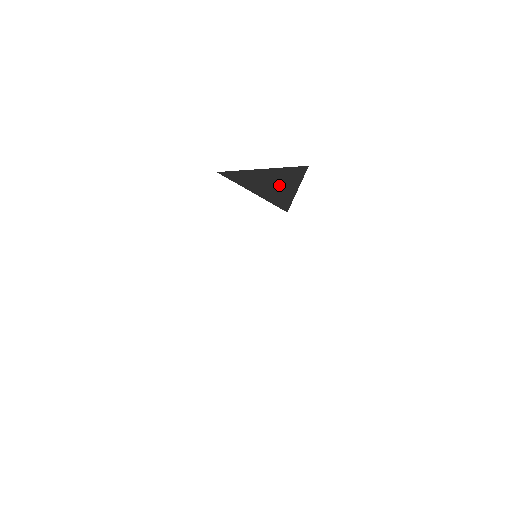
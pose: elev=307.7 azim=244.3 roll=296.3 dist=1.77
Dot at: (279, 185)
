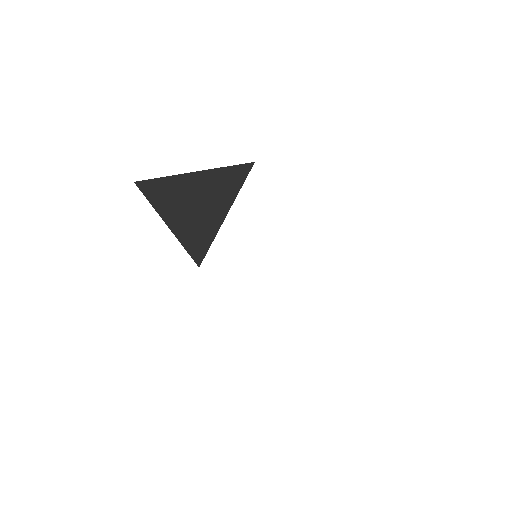
Dot at: (209, 205)
